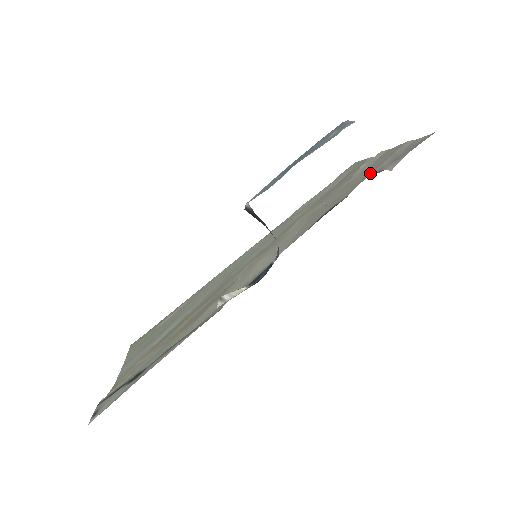
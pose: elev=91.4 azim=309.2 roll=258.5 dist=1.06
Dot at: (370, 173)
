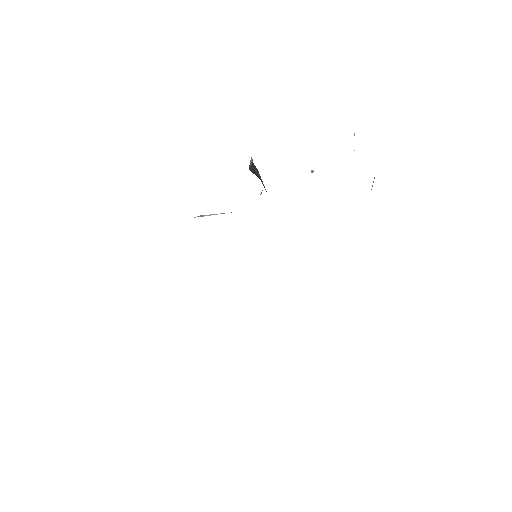
Dot at: occluded
